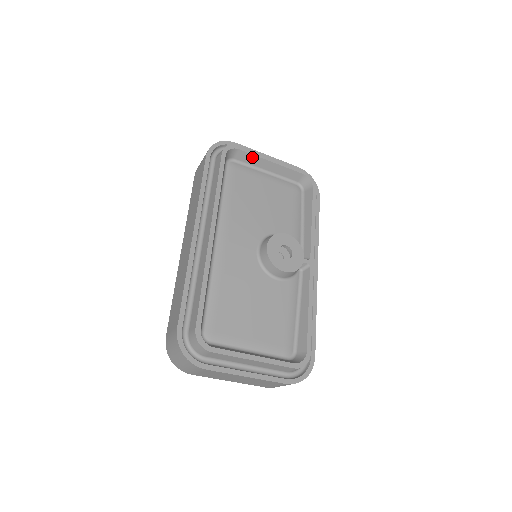
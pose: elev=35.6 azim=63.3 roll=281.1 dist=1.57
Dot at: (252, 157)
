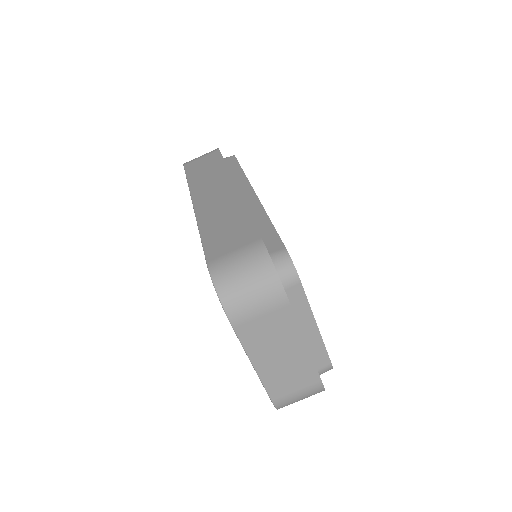
Dot at: occluded
